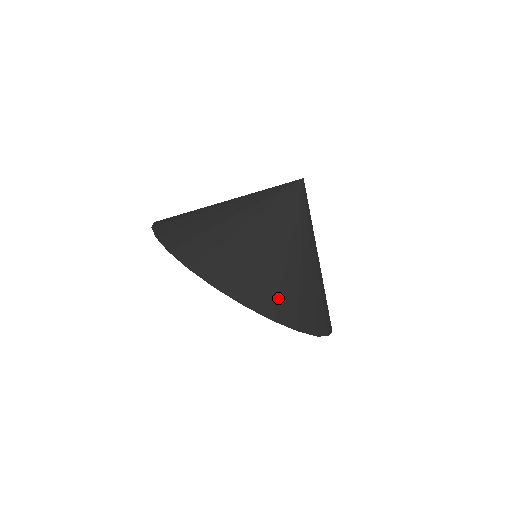
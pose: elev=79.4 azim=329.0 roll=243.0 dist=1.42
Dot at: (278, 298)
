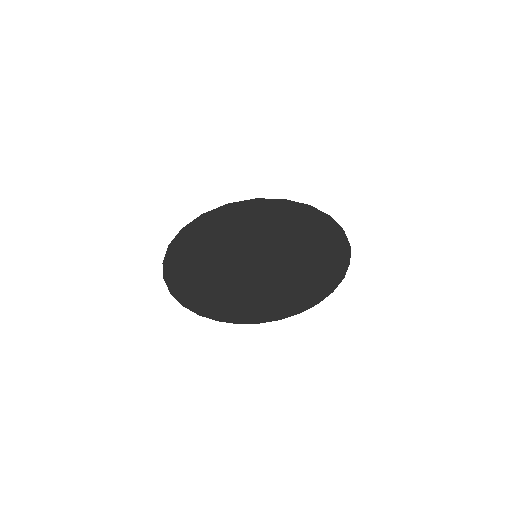
Dot at: occluded
